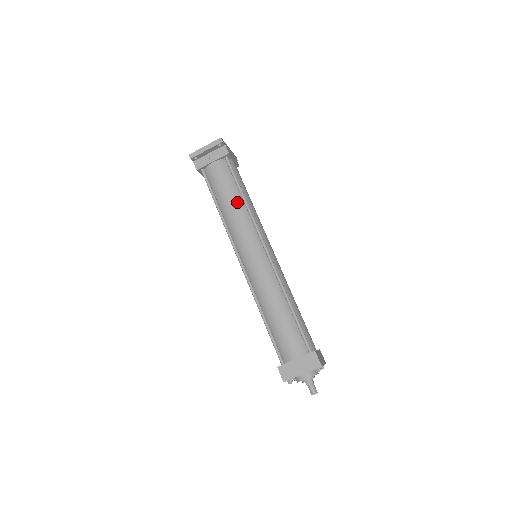
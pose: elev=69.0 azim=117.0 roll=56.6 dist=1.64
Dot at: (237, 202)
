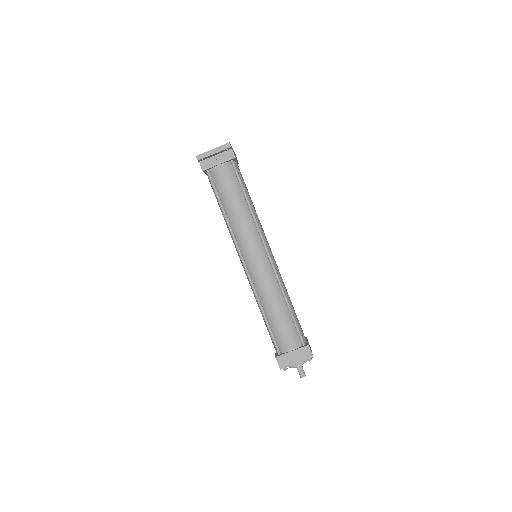
Dot at: (242, 207)
